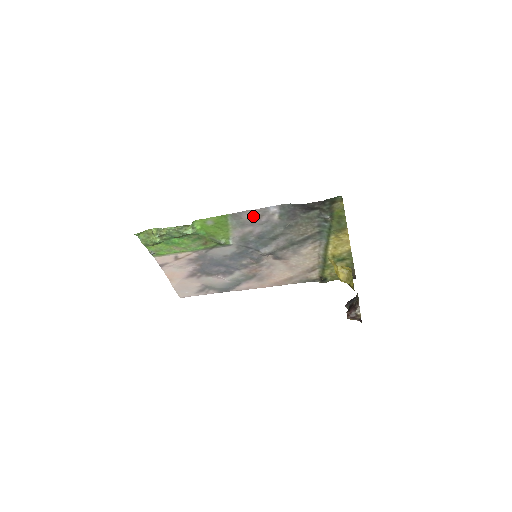
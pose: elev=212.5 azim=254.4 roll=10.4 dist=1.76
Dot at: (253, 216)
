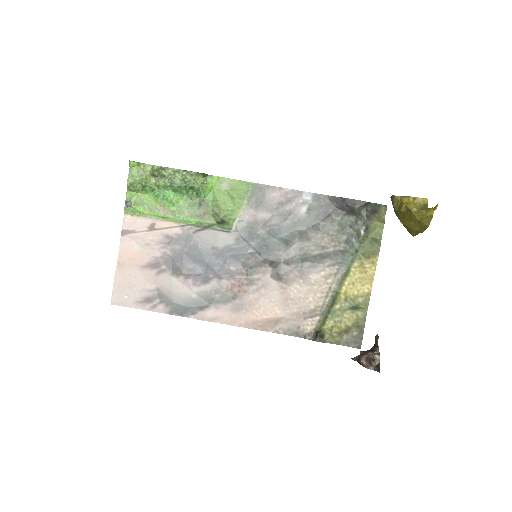
Dot at: (279, 198)
